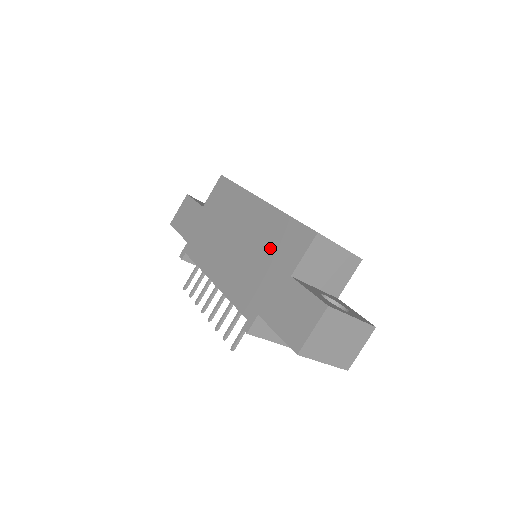
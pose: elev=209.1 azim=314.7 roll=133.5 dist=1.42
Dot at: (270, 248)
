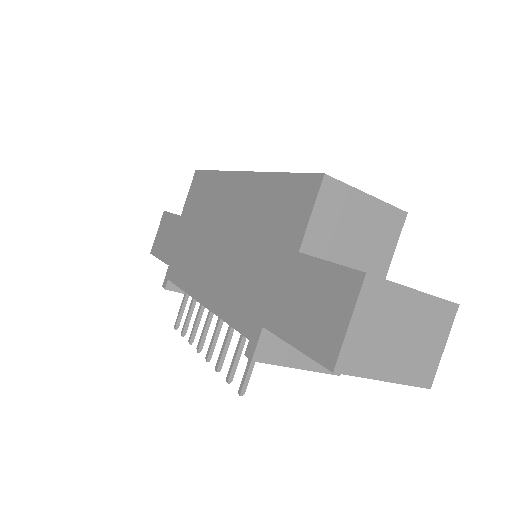
Dot at: (263, 226)
